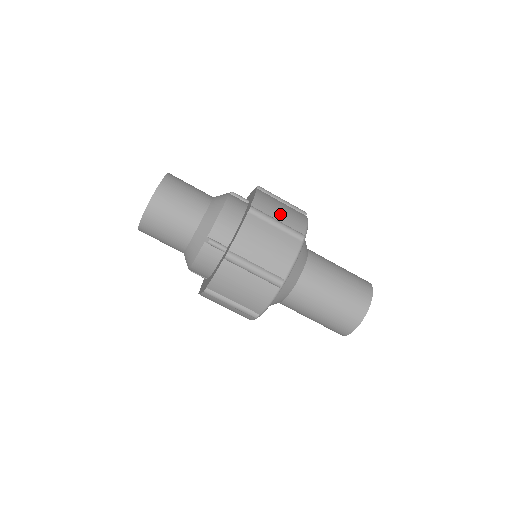
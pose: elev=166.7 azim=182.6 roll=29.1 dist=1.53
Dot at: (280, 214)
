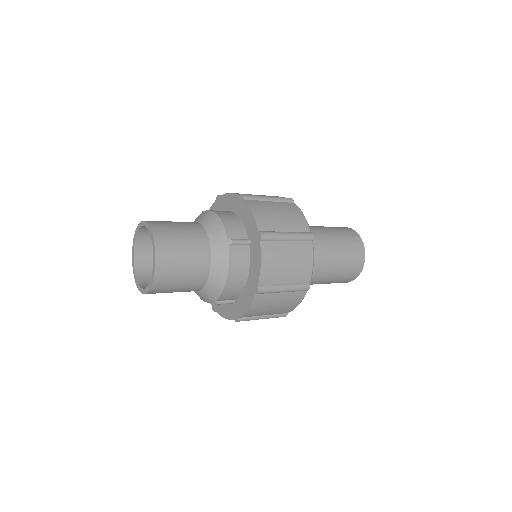
Dot at: (260, 195)
